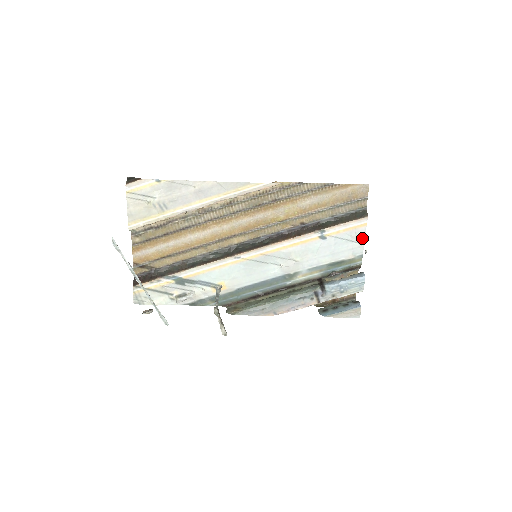
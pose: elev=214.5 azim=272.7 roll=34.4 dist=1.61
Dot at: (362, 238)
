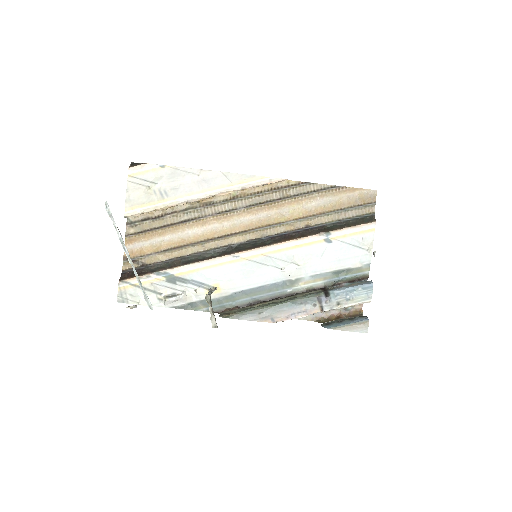
Dot at: (370, 245)
